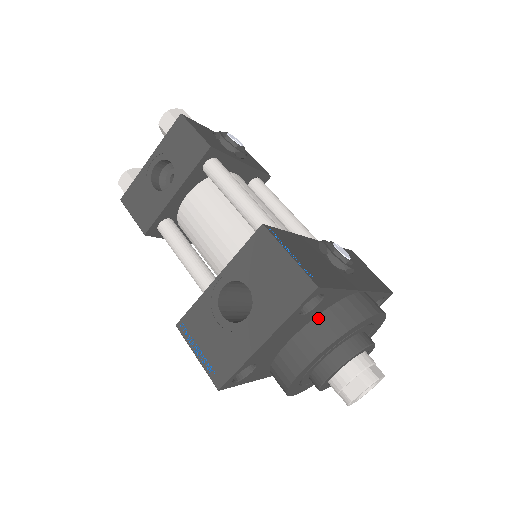
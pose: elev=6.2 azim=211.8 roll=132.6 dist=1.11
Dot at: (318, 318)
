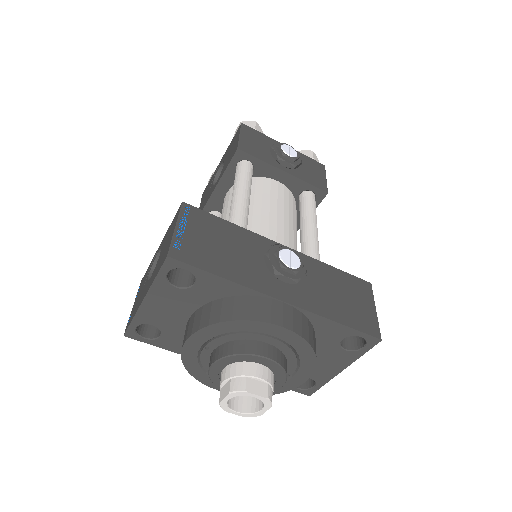
Dot at: (210, 304)
